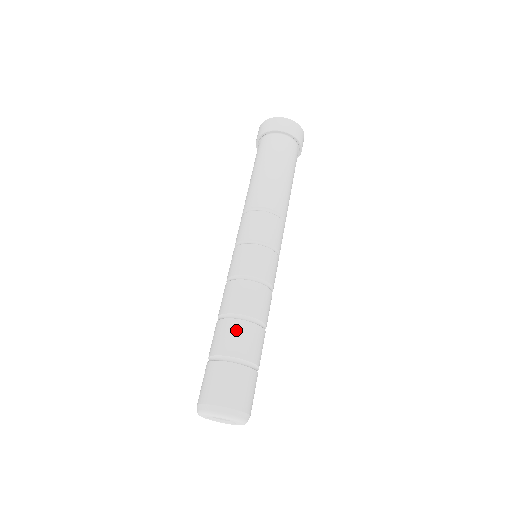
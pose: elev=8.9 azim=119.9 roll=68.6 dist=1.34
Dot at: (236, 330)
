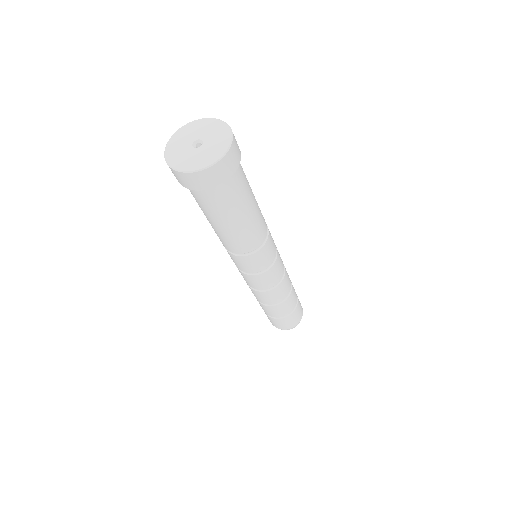
Dot at: (275, 310)
